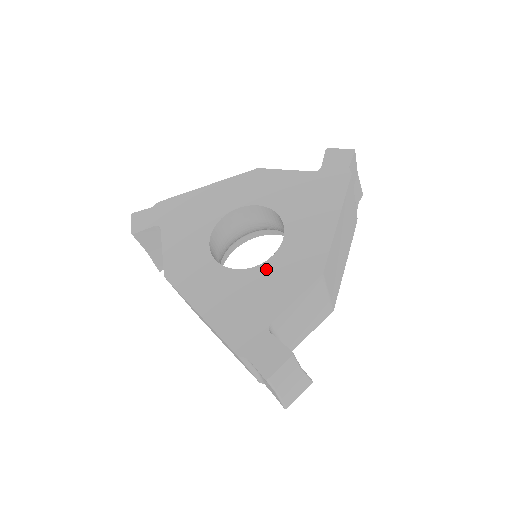
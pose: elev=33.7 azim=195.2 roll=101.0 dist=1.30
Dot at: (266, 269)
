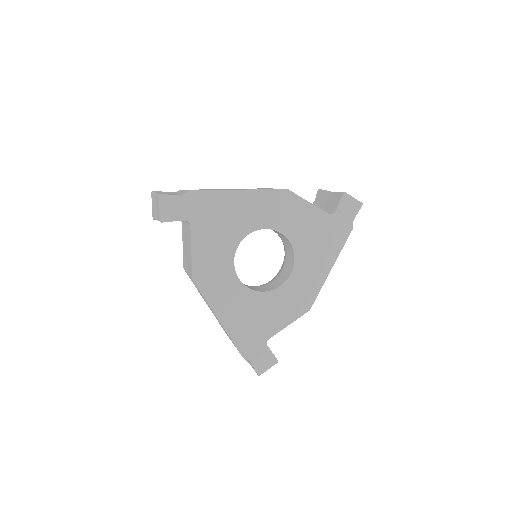
Dot at: (274, 296)
